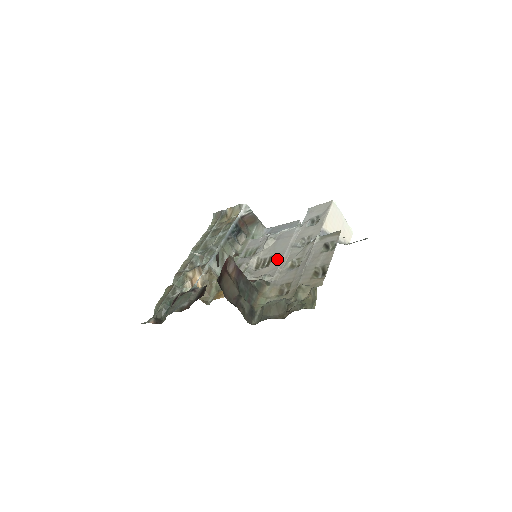
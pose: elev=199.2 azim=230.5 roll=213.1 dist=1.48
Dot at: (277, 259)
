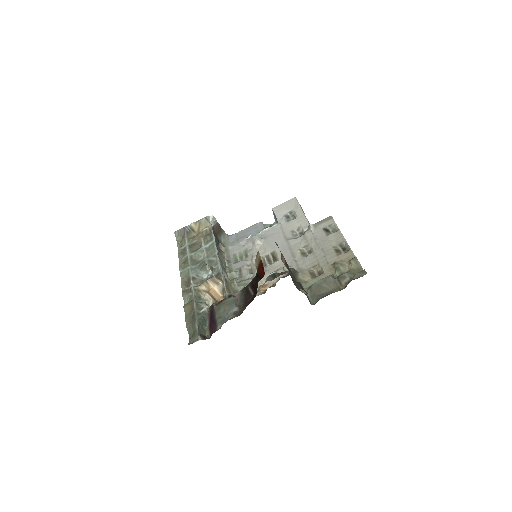
Dot at: (283, 252)
